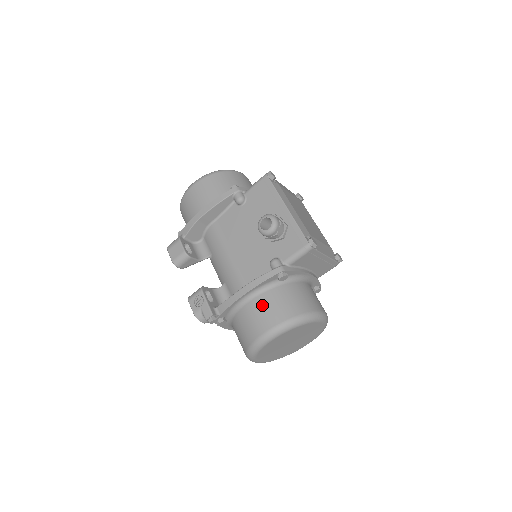
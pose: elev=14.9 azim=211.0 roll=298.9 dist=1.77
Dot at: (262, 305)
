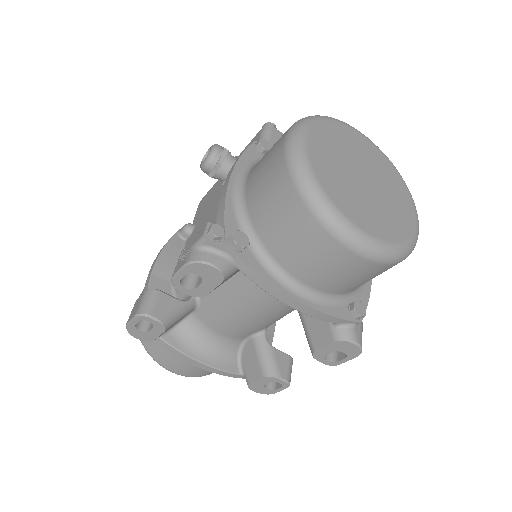
Dot at: (262, 158)
